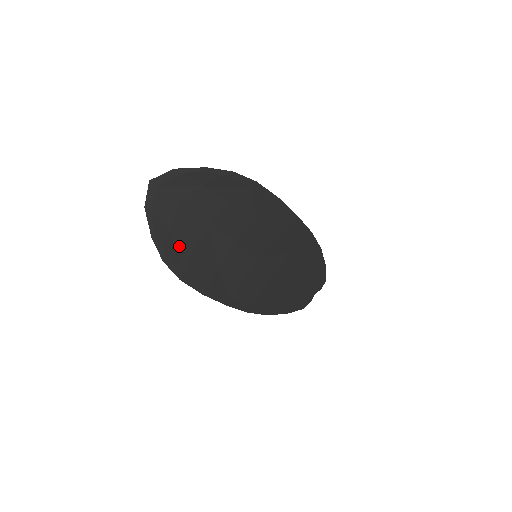
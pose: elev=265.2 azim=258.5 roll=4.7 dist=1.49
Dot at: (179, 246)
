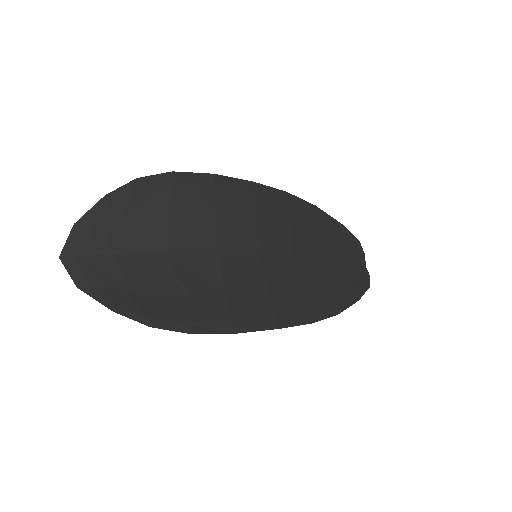
Dot at: (155, 299)
